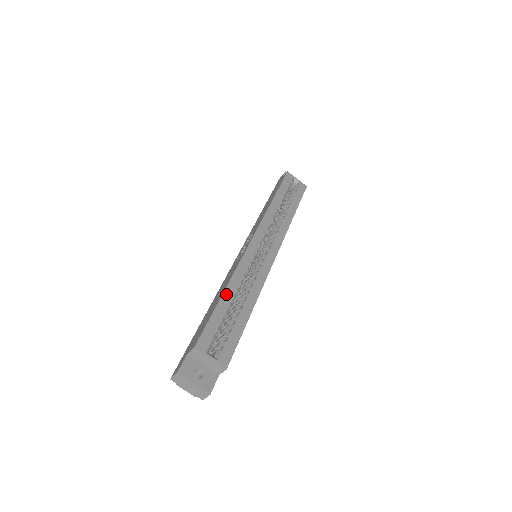
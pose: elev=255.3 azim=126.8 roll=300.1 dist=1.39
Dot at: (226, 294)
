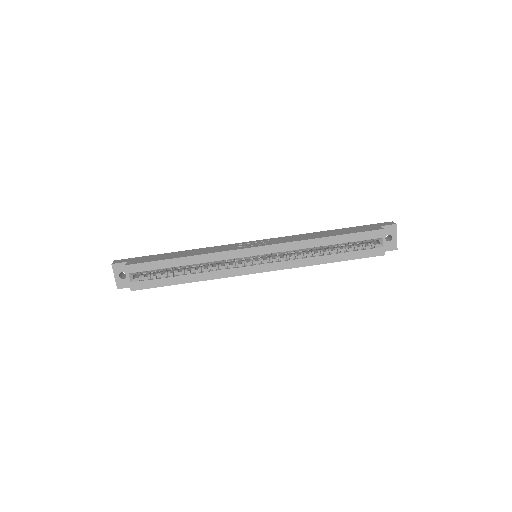
Dot at: (182, 259)
